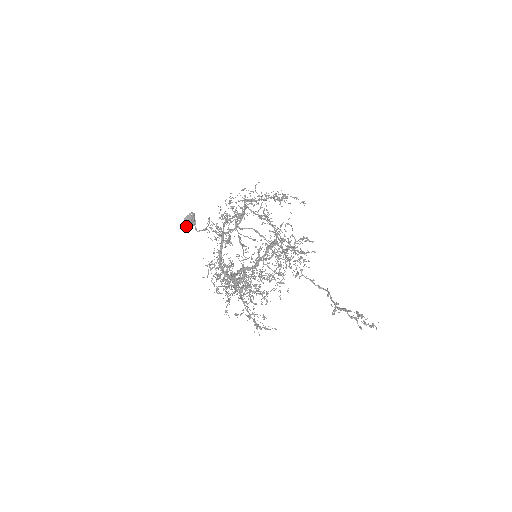
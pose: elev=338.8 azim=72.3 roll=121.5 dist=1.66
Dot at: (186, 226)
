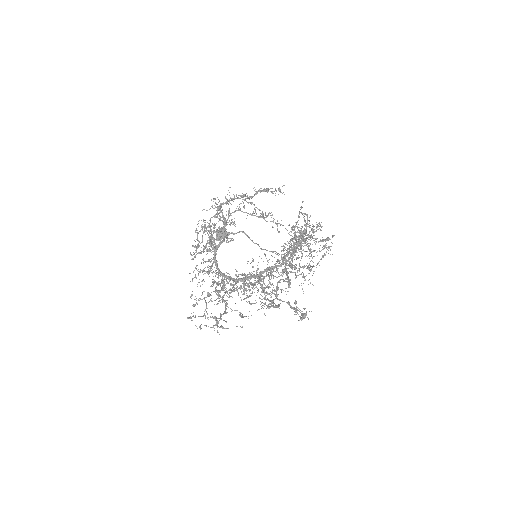
Dot at: (218, 240)
